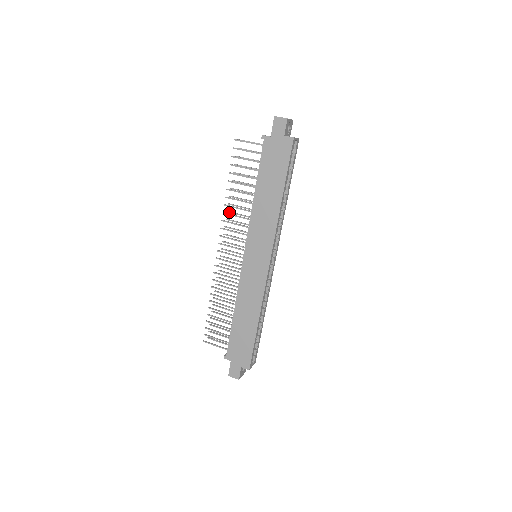
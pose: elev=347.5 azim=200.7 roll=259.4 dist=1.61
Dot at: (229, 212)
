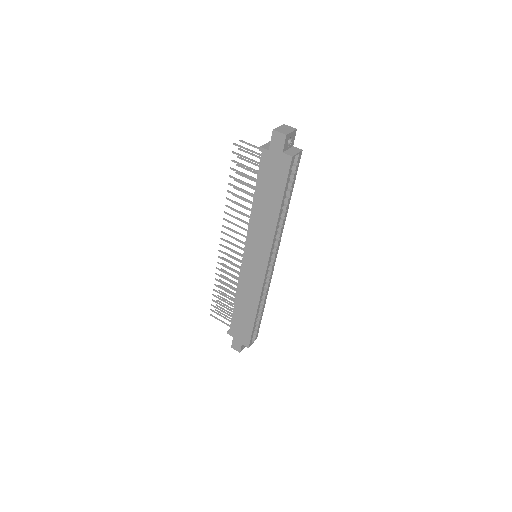
Dot at: occluded
